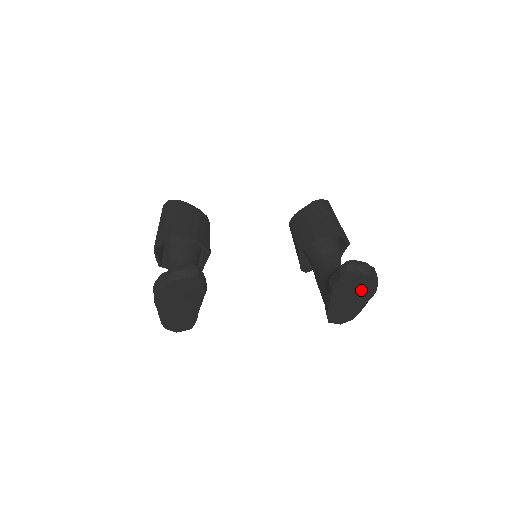
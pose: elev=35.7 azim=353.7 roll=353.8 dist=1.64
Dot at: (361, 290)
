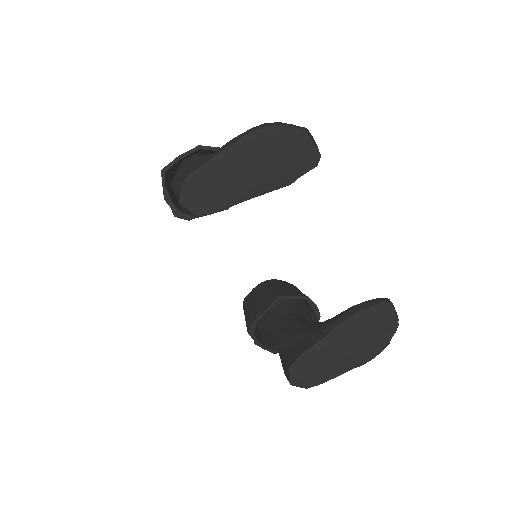
Dot at: (369, 342)
